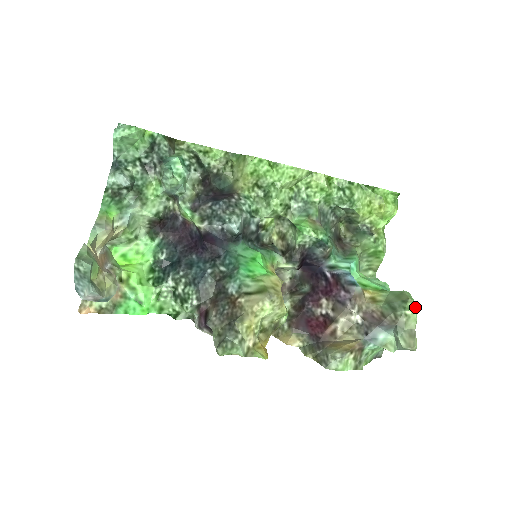
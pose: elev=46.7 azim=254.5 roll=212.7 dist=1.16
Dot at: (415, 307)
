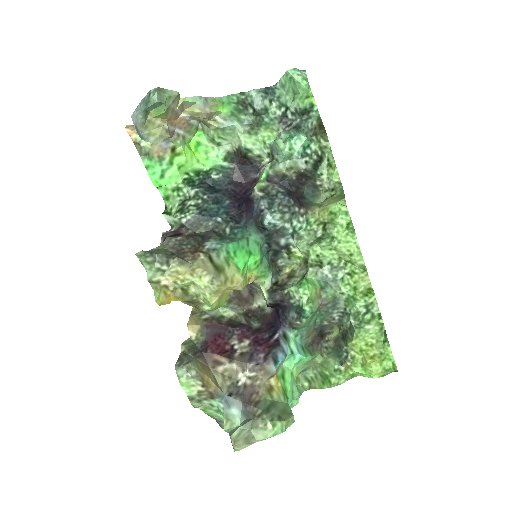
Dot at: (279, 431)
